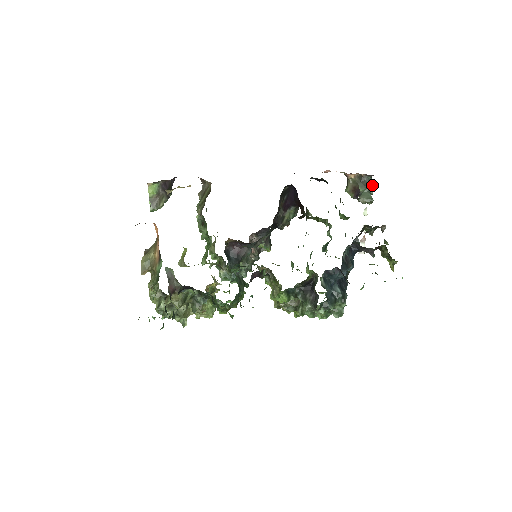
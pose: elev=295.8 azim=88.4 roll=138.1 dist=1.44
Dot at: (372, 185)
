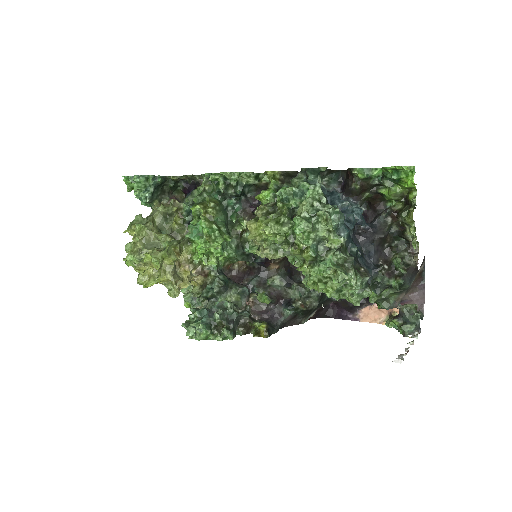
Dot at: occluded
